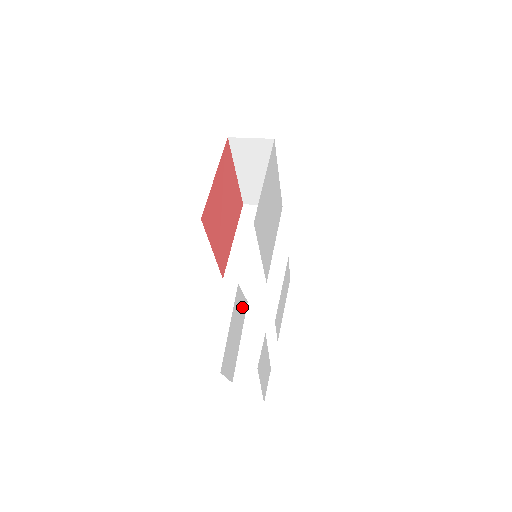
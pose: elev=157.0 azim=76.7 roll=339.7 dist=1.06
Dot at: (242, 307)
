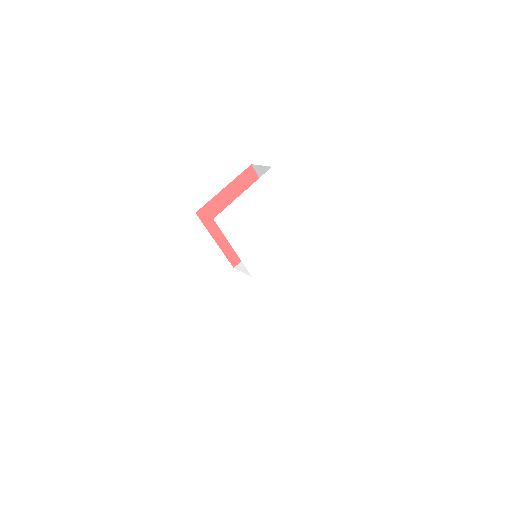
Dot at: (185, 272)
